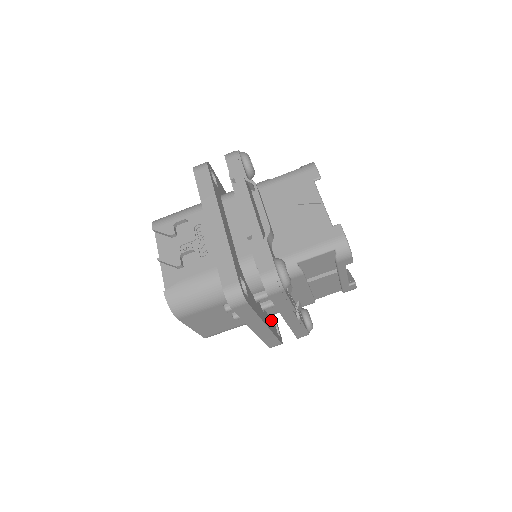
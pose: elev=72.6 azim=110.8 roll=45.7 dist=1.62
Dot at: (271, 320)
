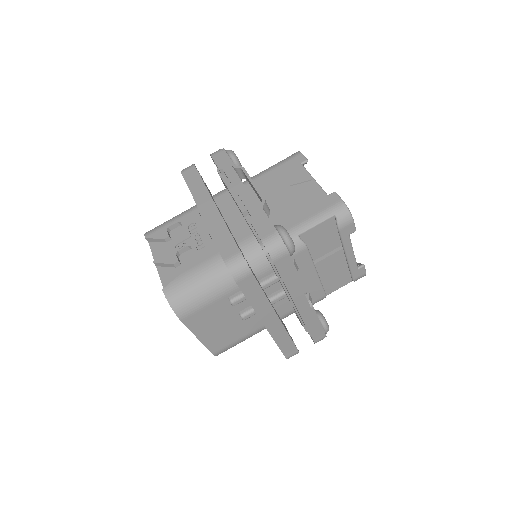
Dot at: occluded
